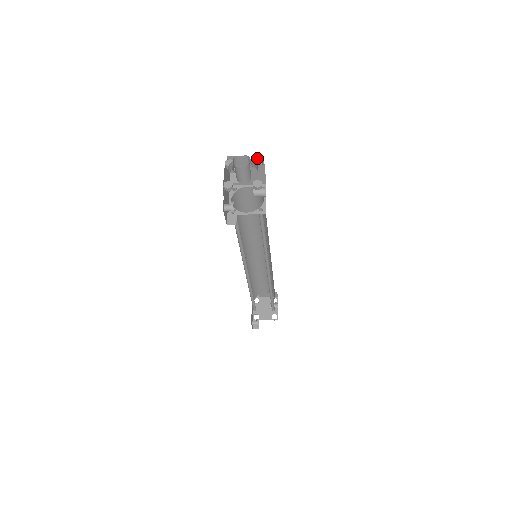
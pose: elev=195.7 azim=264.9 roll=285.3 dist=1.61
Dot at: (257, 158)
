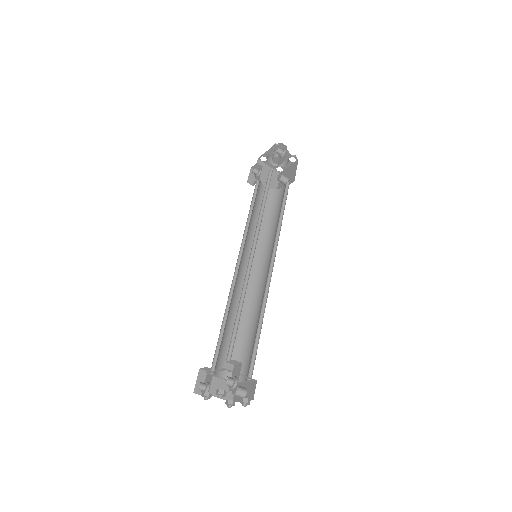
Dot at: occluded
